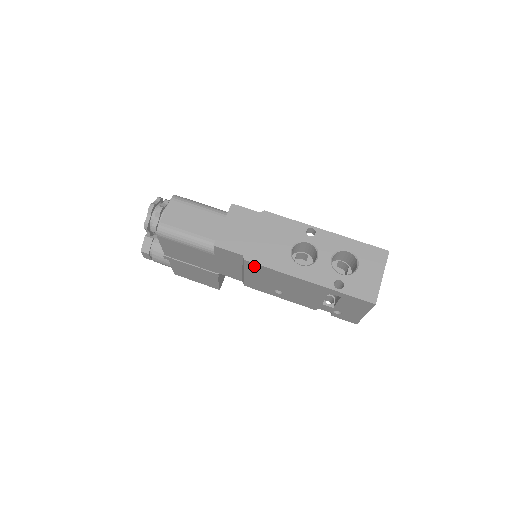
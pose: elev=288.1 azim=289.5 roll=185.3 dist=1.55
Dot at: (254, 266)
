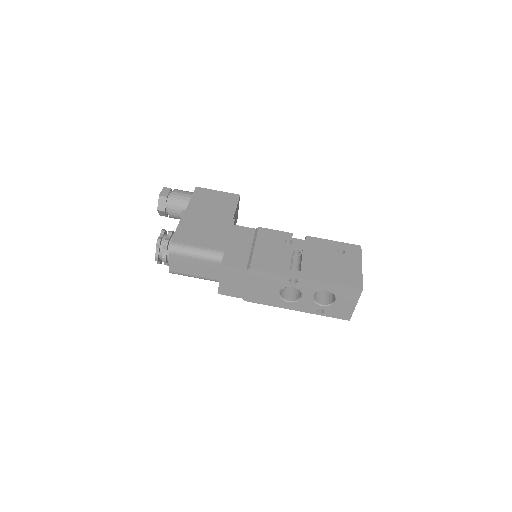
Dot at: occluded
